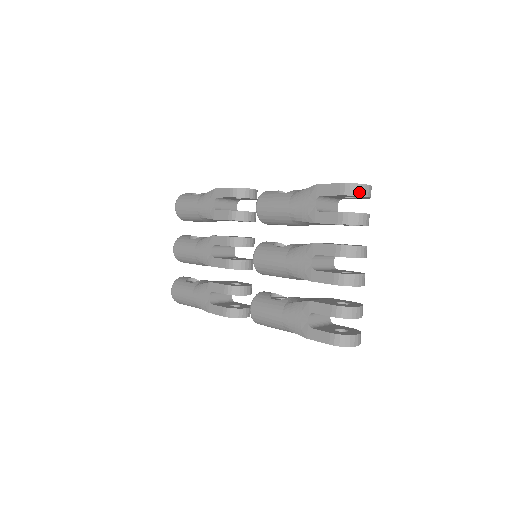
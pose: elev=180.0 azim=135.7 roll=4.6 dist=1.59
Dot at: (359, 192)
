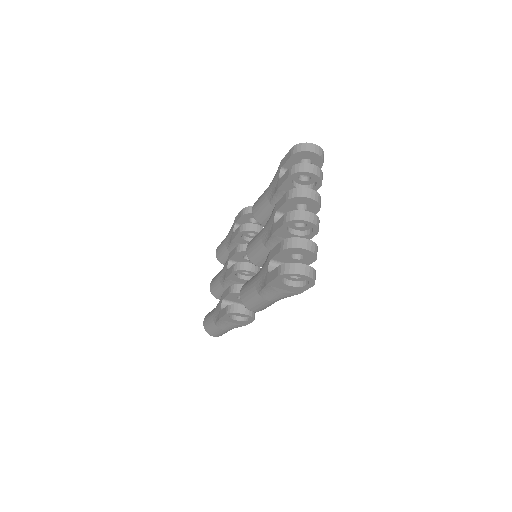
Dot at: (304, 148)
